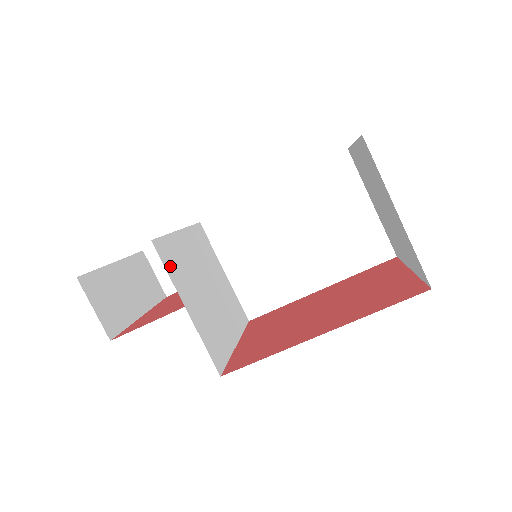
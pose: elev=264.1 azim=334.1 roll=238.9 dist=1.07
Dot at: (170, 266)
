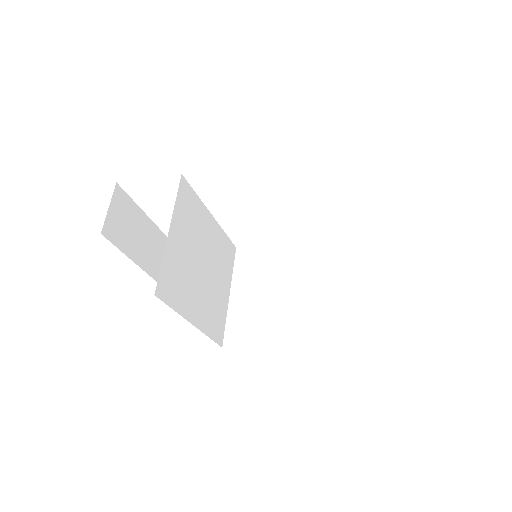
Dot at: (182, 203)
